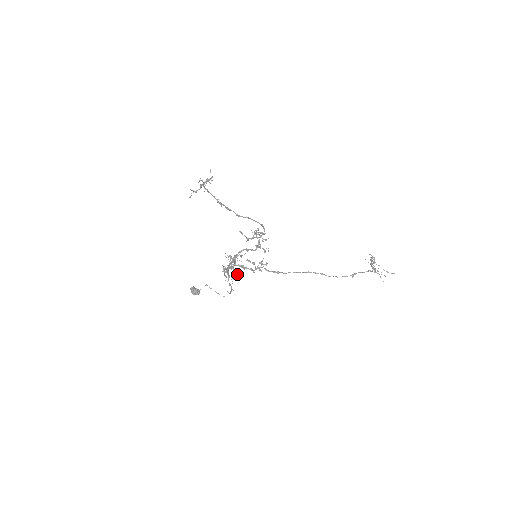
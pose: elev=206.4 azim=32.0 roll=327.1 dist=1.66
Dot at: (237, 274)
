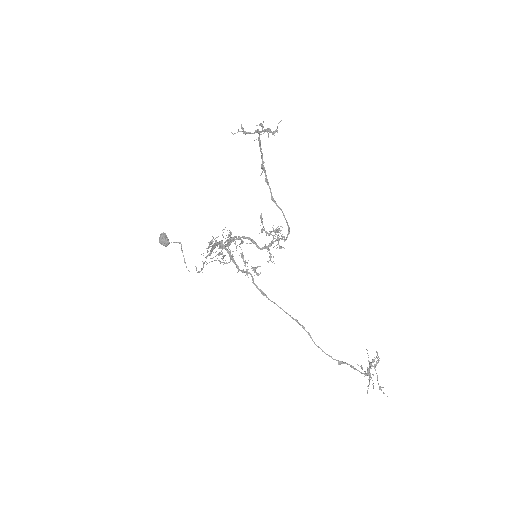
Dot at: occluded
